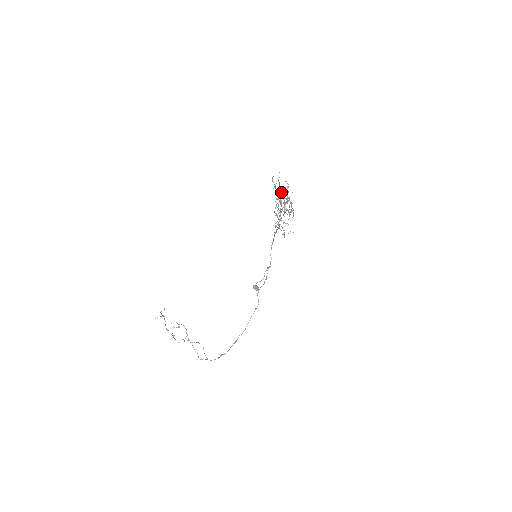
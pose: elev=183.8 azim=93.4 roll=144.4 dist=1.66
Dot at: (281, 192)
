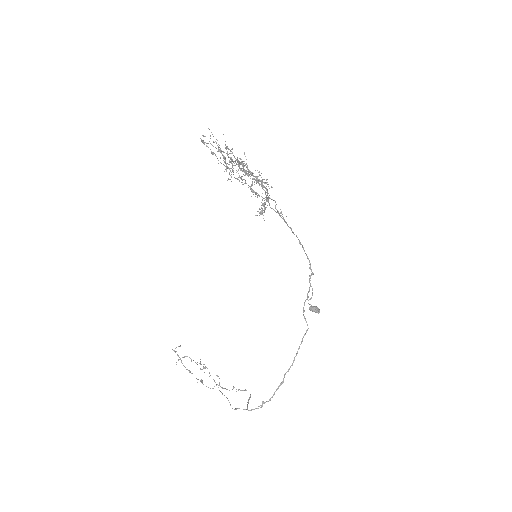
Dot at: (229, 157)
